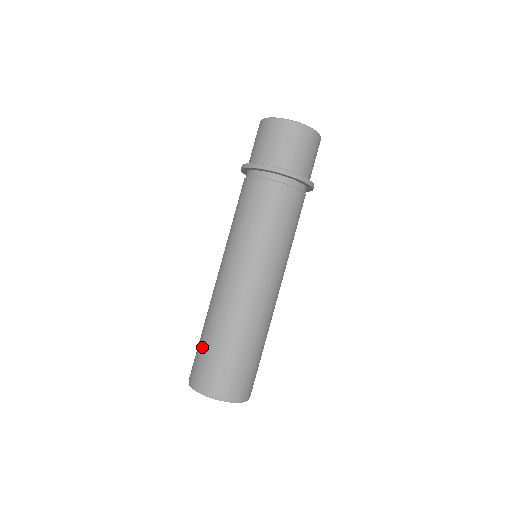
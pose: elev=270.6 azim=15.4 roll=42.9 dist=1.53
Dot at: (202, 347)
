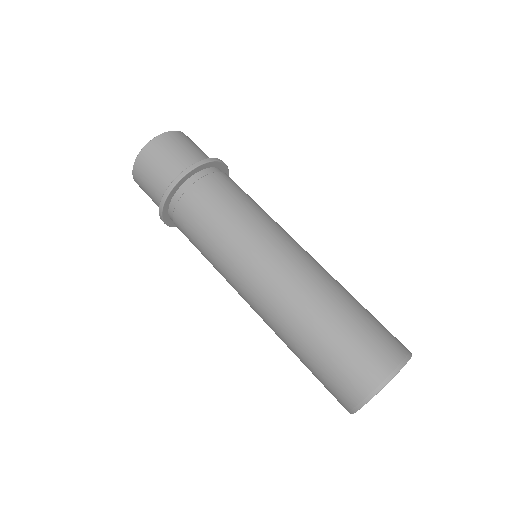
Dot at: (313, 370)
